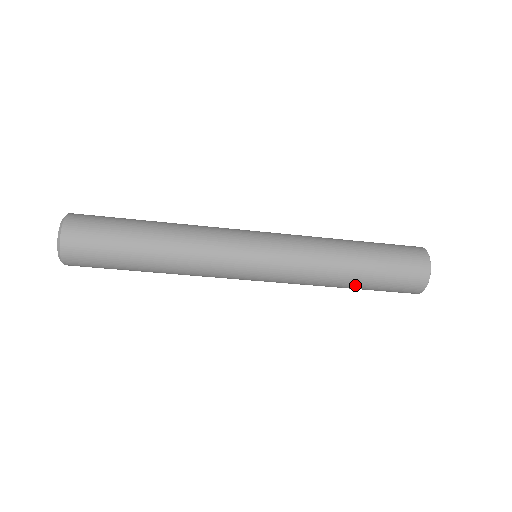
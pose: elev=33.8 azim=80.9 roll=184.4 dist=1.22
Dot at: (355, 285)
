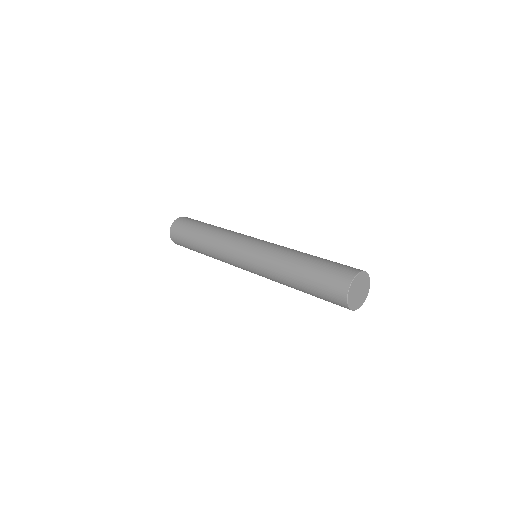
Dot at: occluded
